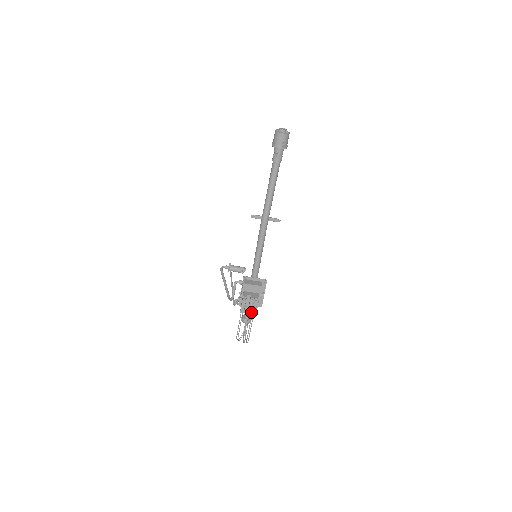
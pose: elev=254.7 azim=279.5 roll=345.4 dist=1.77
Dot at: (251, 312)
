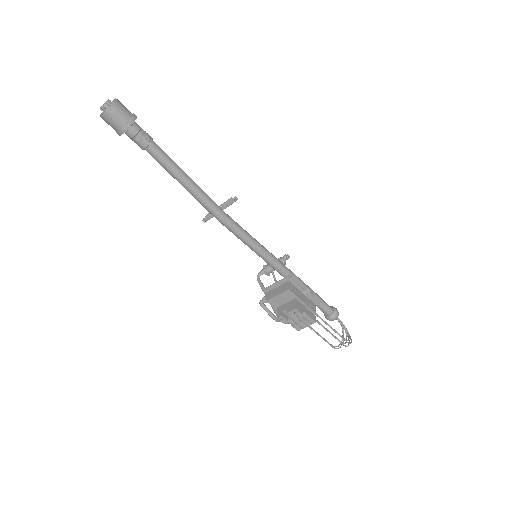
Dot at: (310, 321)
